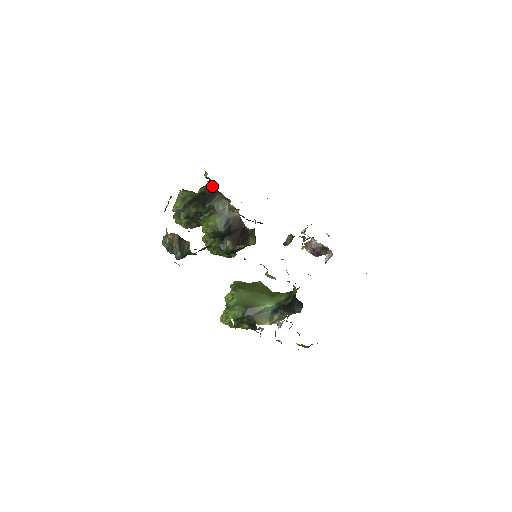
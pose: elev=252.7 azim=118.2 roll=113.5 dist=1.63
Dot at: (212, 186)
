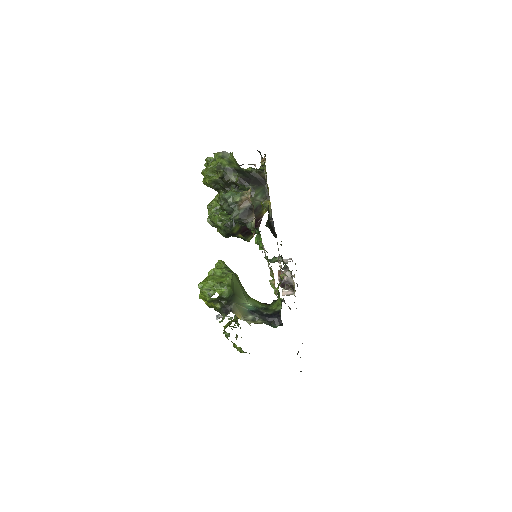
Dot at: (264, 176)
